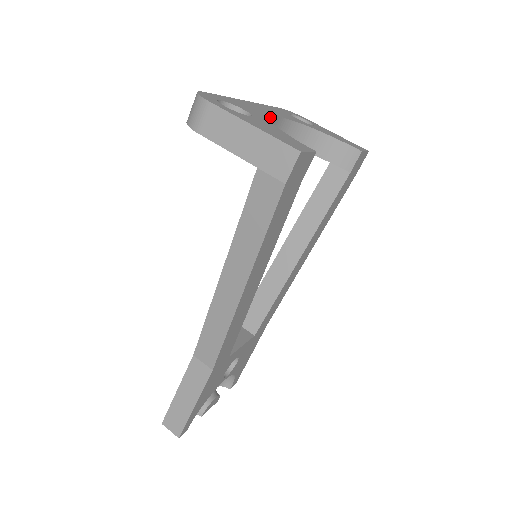
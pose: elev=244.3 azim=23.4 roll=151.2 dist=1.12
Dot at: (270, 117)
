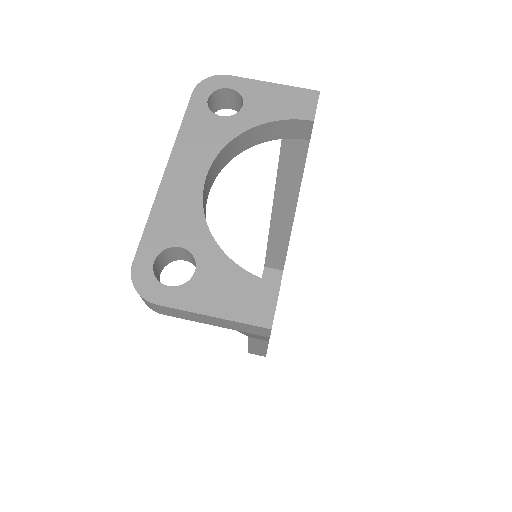
Dot at: (203, 194)
